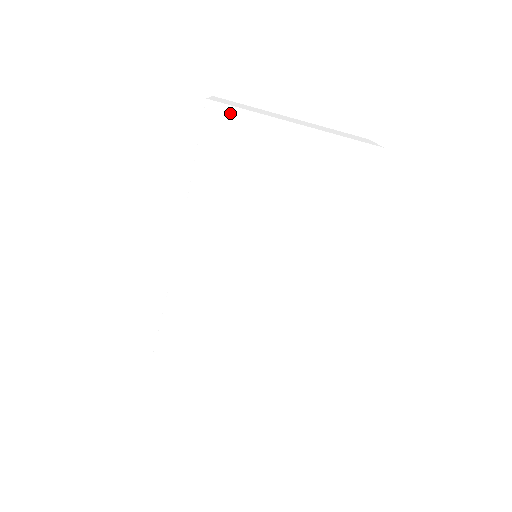
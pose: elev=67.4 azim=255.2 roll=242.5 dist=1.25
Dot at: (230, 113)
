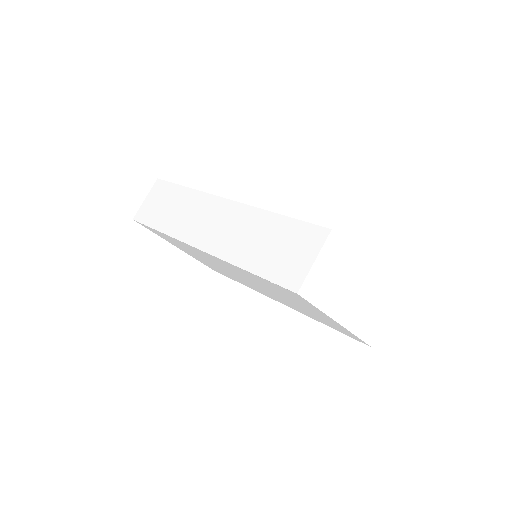
Dot at: (305, 300)
